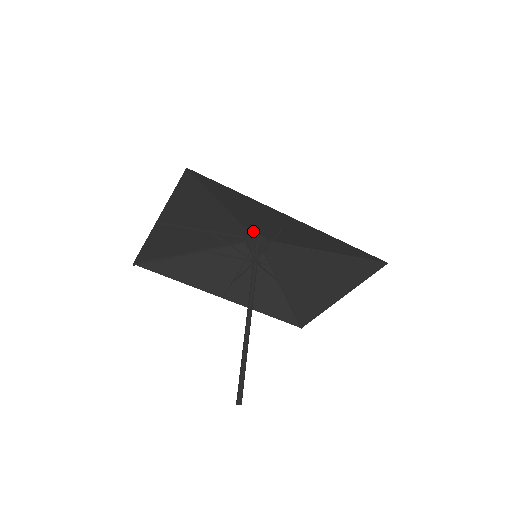
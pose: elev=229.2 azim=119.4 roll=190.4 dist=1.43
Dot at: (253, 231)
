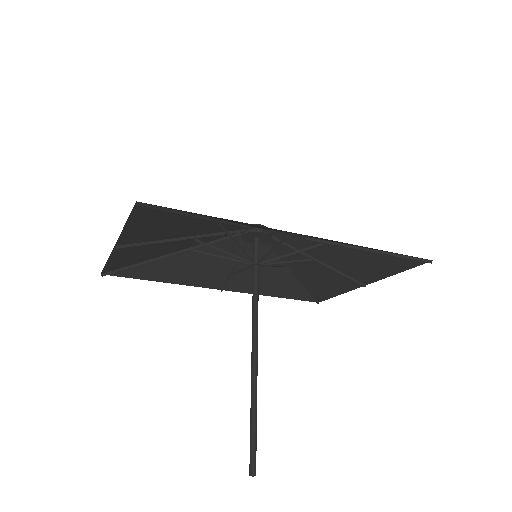
Dot at: occluded
